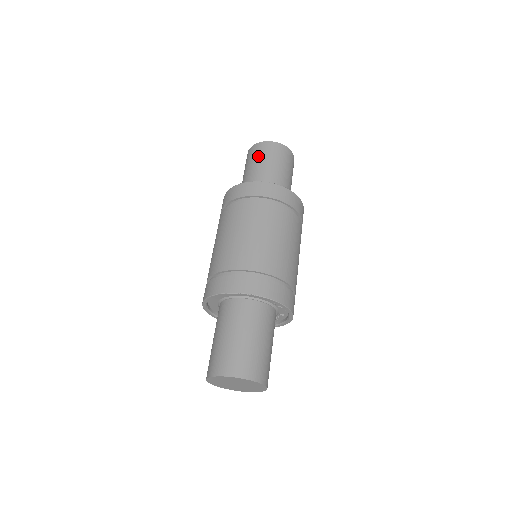
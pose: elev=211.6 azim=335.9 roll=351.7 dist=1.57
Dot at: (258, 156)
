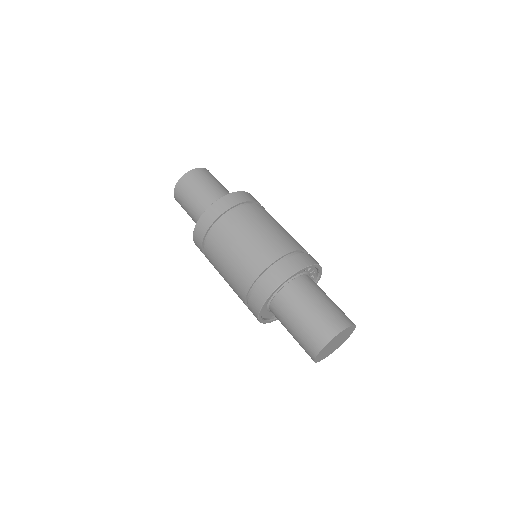
Dot at: (201, 180)
